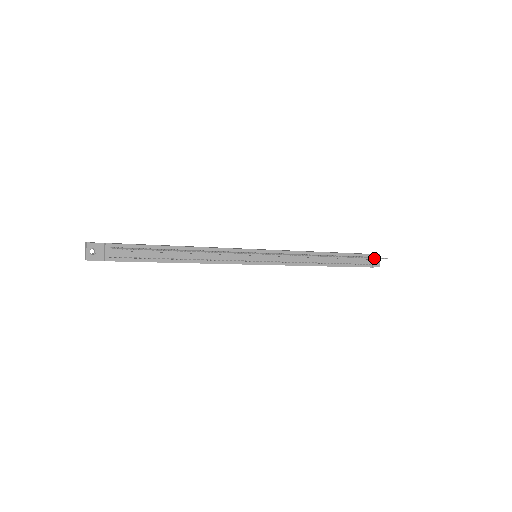
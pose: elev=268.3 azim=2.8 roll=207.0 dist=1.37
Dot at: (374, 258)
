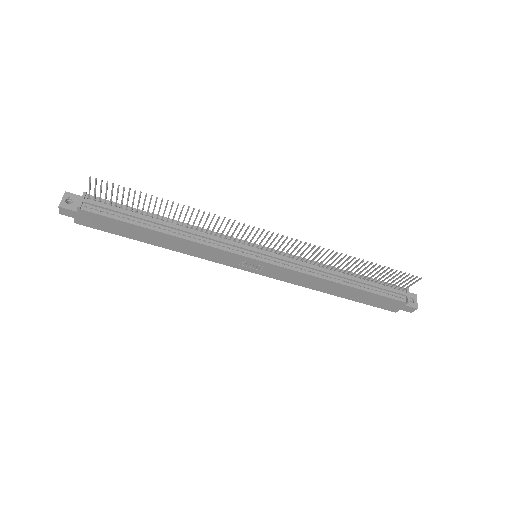
Dot at: (408, 291)
